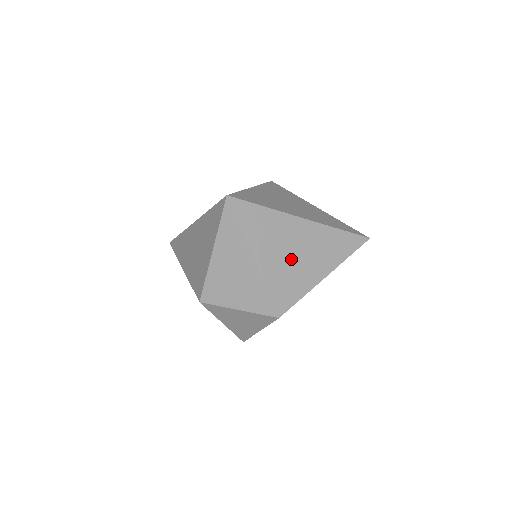
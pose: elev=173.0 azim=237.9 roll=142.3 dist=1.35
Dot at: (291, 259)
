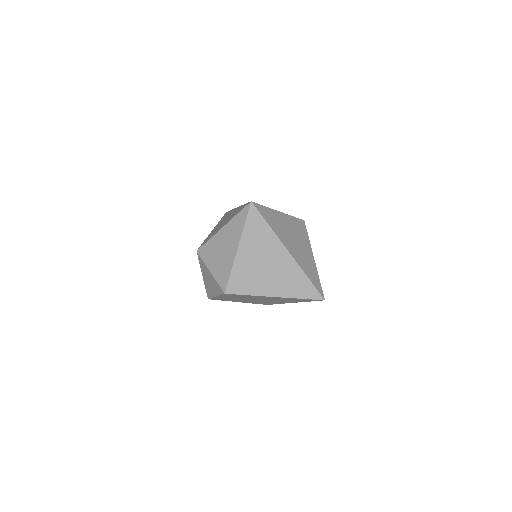
Dot at: (260, 268)
